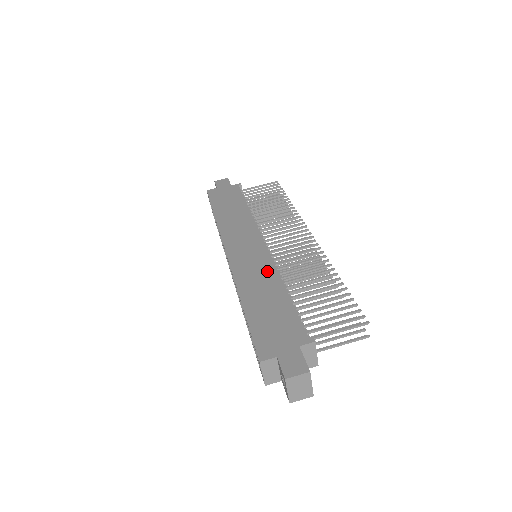
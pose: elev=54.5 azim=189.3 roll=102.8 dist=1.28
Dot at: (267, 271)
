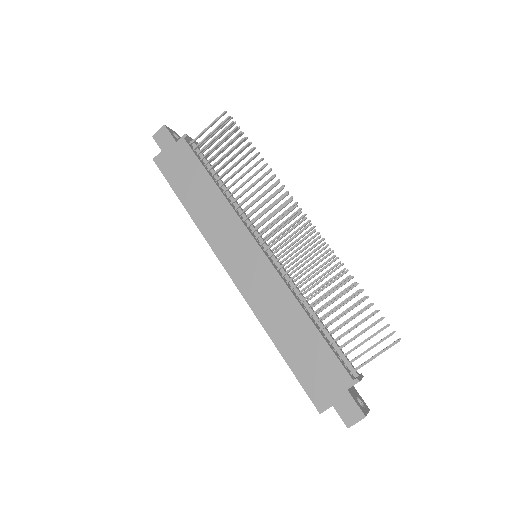
Dot at: (281, 295)
